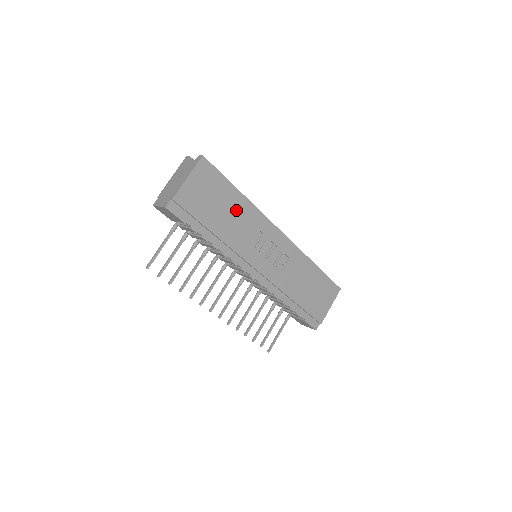
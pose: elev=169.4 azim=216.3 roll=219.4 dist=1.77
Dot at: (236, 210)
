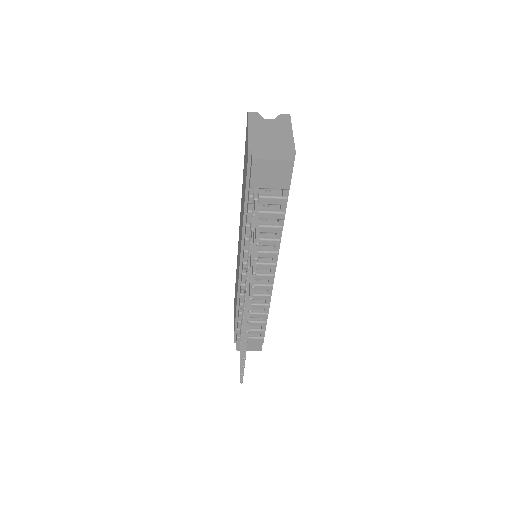
Dot at: occluded
